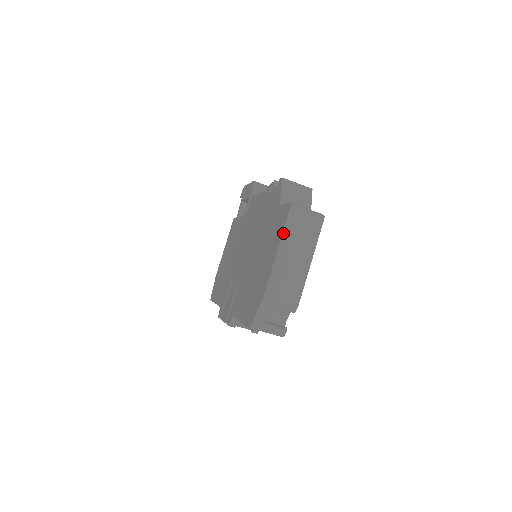
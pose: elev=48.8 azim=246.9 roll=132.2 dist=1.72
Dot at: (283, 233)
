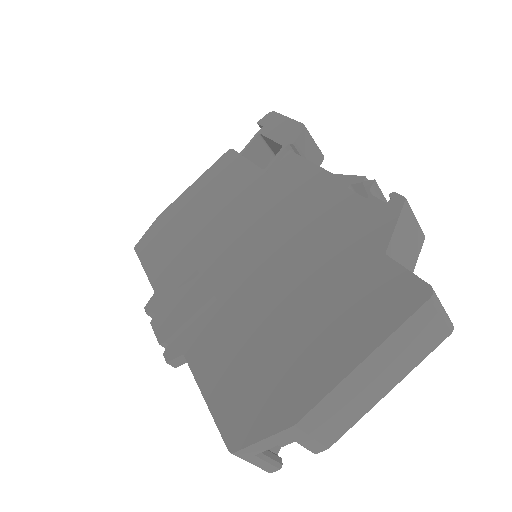
Dot at: (390, 336)
